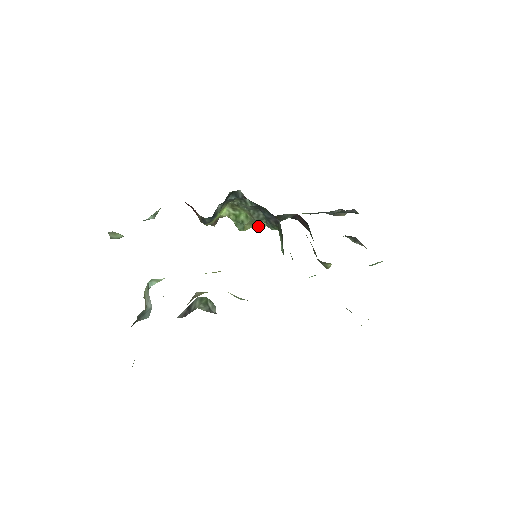
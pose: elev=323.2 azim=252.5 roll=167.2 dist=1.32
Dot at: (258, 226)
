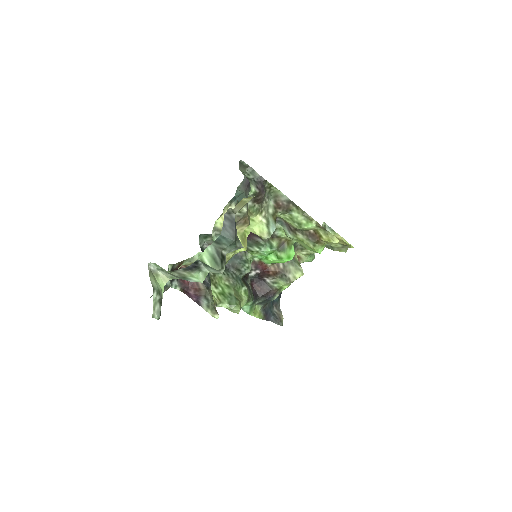
Dot at: (243, 299)
